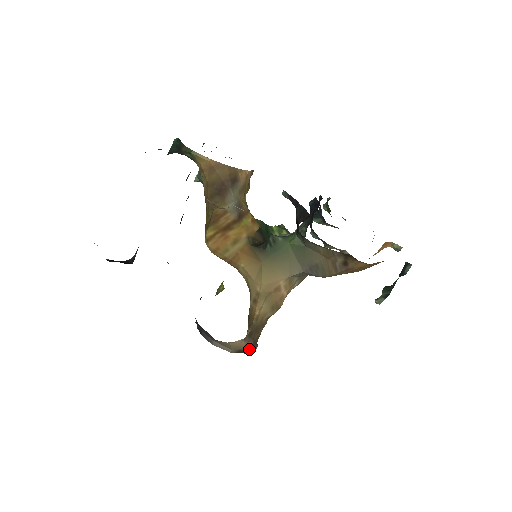
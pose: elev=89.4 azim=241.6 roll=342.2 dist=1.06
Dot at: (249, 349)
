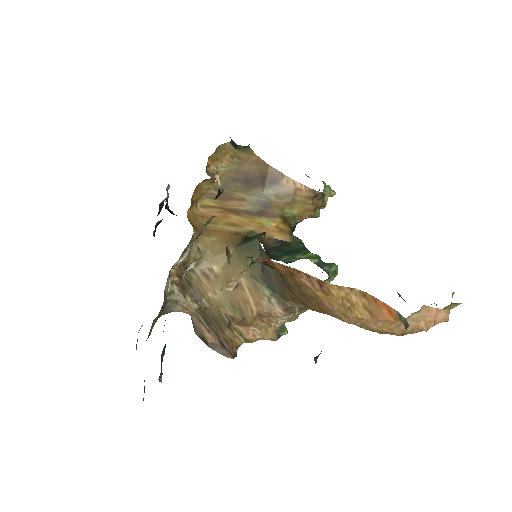
Dot at: (214, 346)
